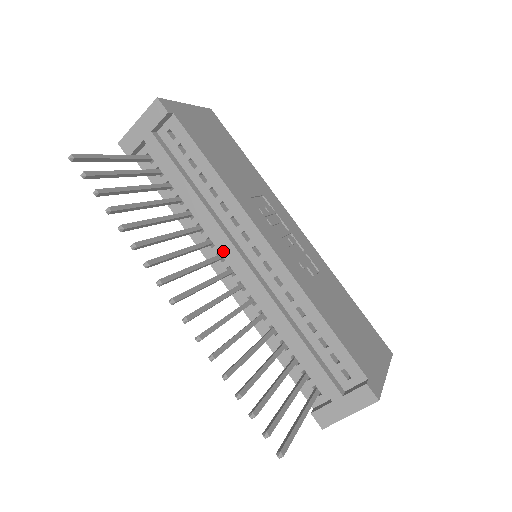
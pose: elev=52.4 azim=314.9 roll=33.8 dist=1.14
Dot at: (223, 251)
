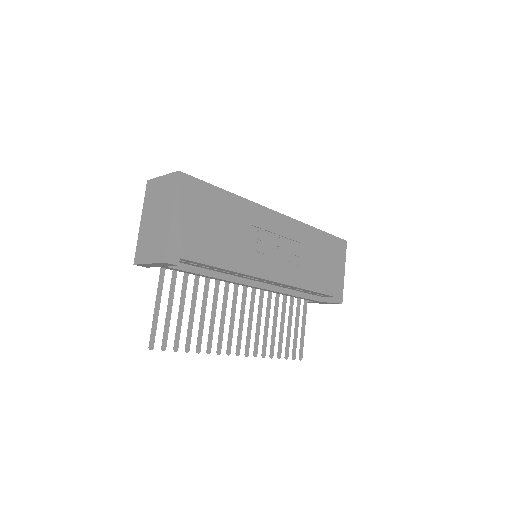
Dot at: occluded
